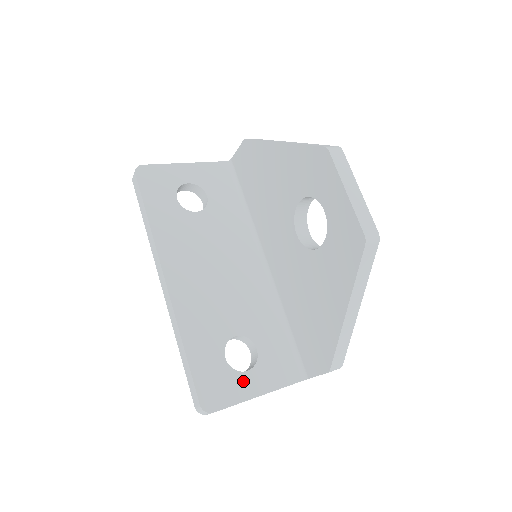
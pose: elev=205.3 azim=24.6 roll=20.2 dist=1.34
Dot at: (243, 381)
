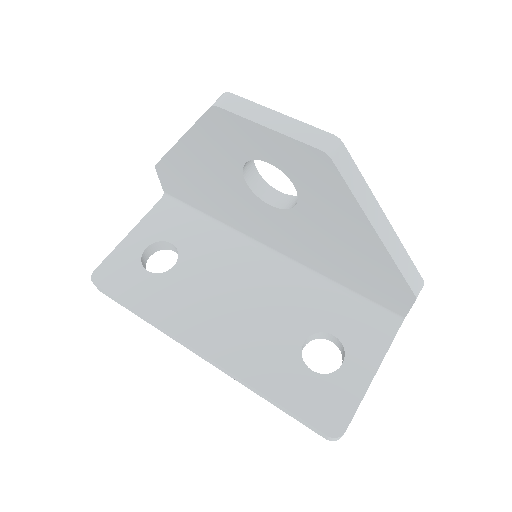
Dot at: (347, 377)
